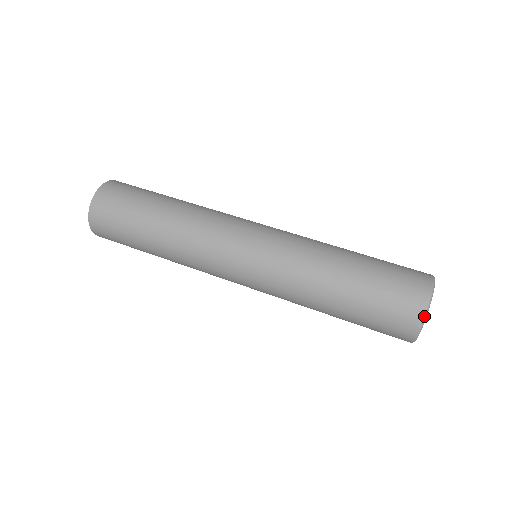
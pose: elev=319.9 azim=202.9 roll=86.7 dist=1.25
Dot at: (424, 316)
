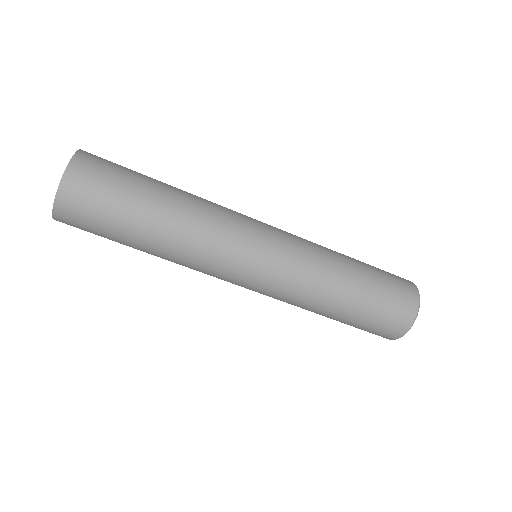
Dot at: (418, 290)
